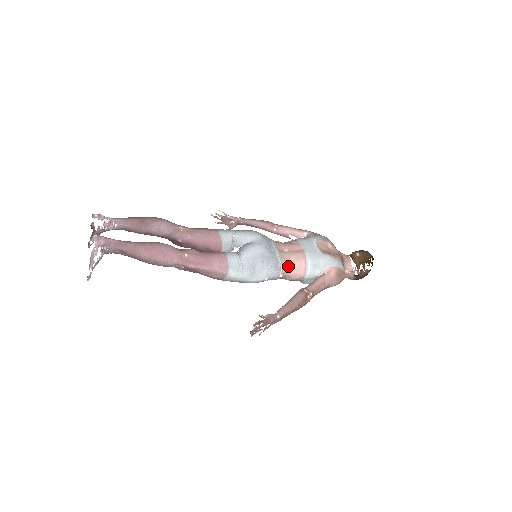
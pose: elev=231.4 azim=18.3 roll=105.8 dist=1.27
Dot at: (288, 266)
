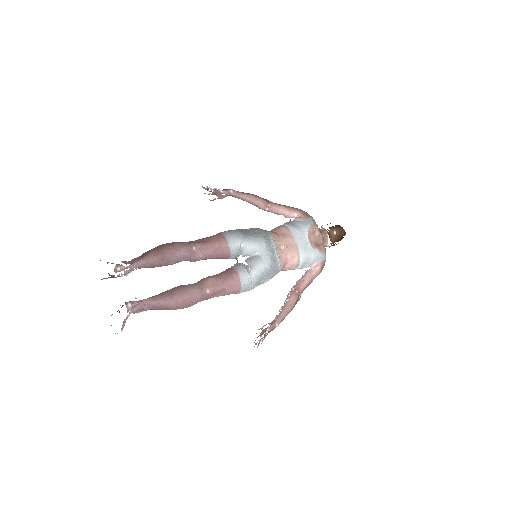
Dot at: (284, 266)
